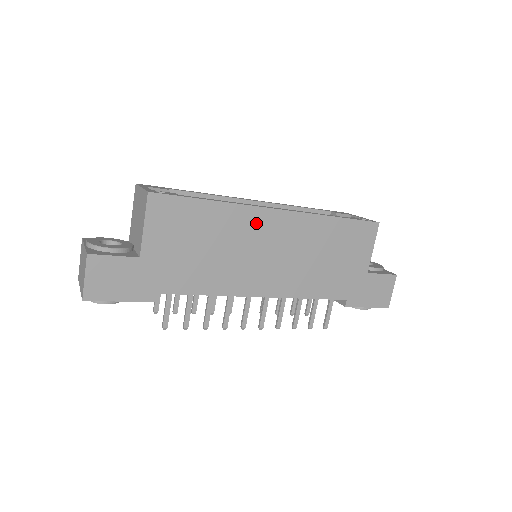
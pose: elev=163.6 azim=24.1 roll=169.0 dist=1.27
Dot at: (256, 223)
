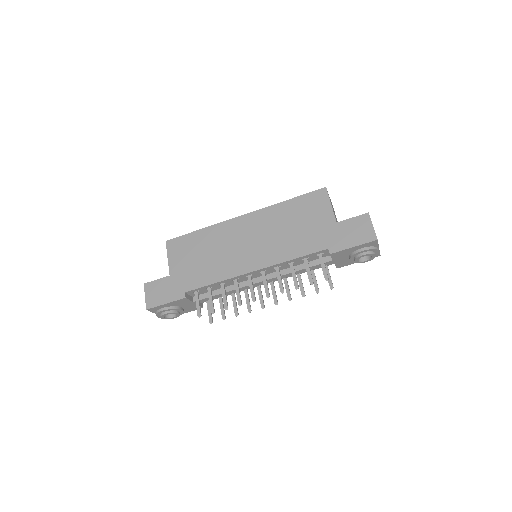
Dot at: (231, 229)
